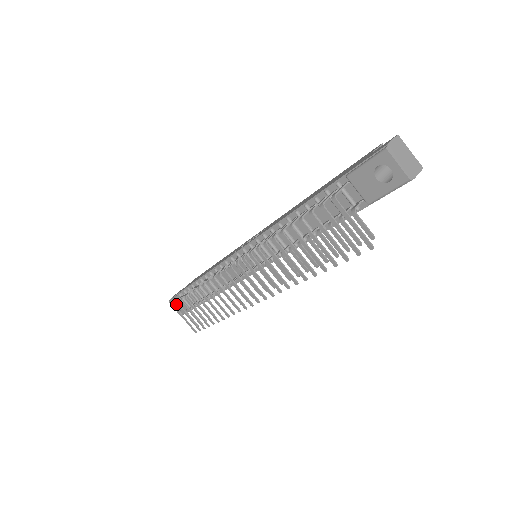
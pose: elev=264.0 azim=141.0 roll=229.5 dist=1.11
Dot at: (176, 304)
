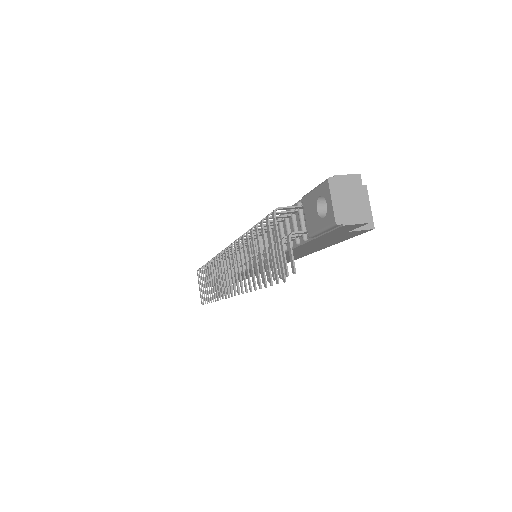
Dot at: occluded
